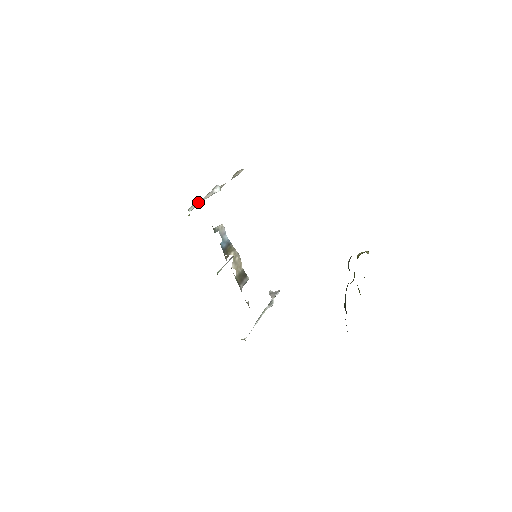
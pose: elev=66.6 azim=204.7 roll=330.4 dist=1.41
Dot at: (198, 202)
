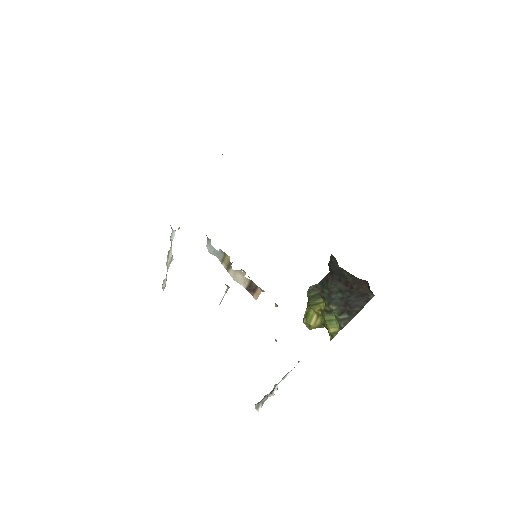
Dot at: (171, 241)
